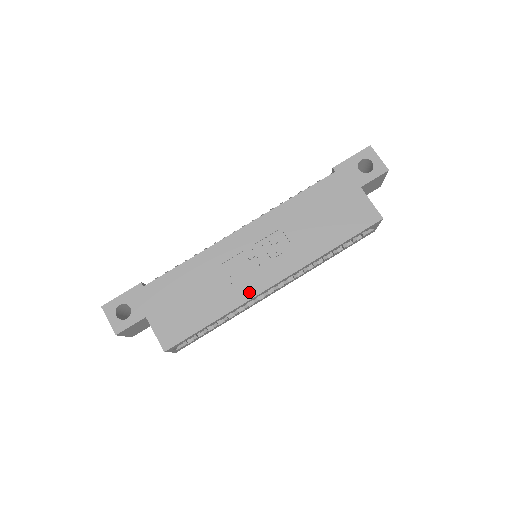
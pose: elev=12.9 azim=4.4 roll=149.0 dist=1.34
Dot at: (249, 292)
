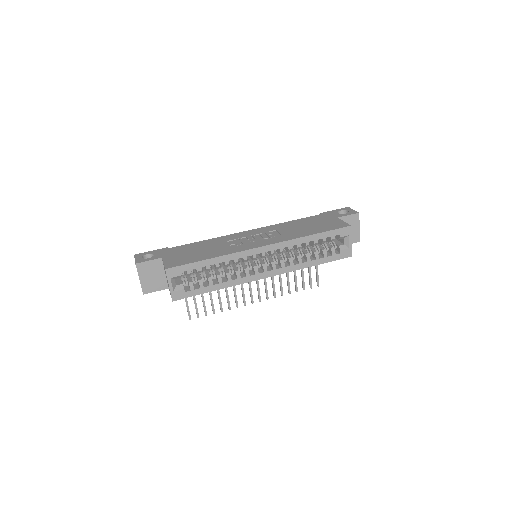
Dot at: (242, 249)
